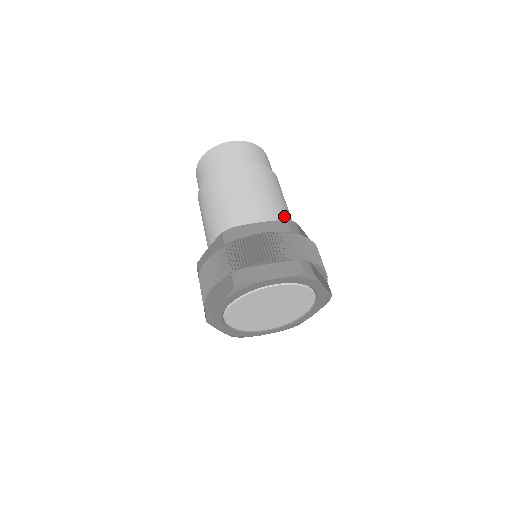
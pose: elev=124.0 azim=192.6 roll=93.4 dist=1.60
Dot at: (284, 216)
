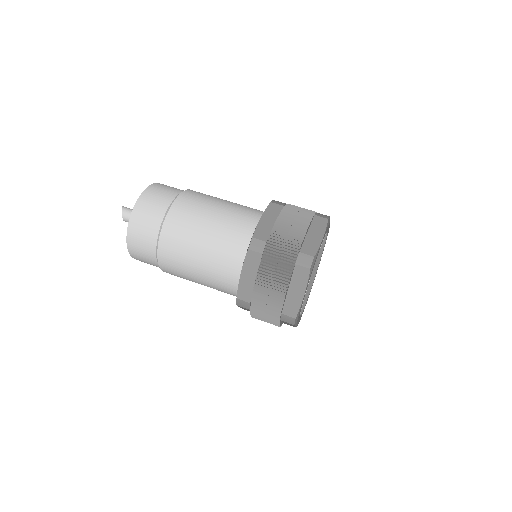
Dot at: (251, 208)
